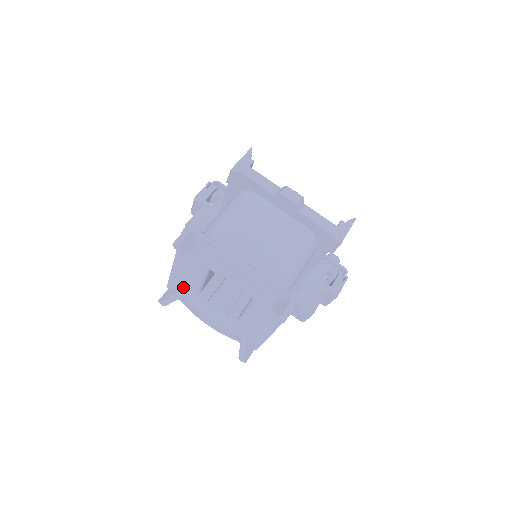
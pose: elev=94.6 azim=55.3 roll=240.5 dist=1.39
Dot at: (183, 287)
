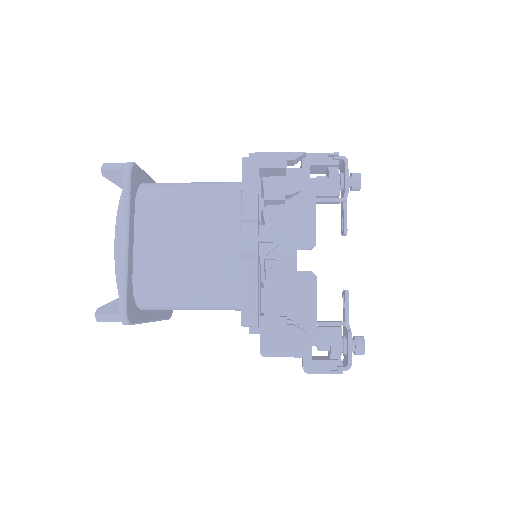
Dot at: occluded
